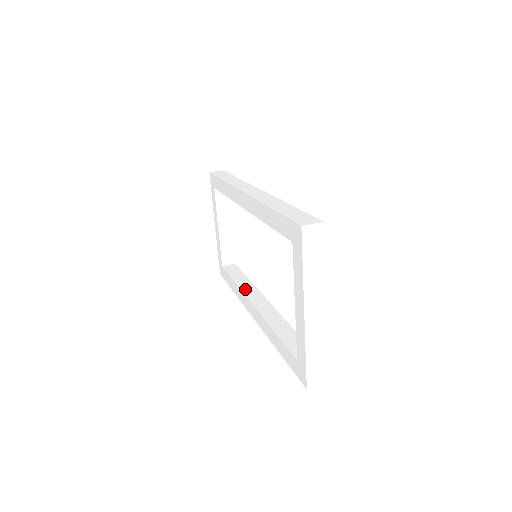
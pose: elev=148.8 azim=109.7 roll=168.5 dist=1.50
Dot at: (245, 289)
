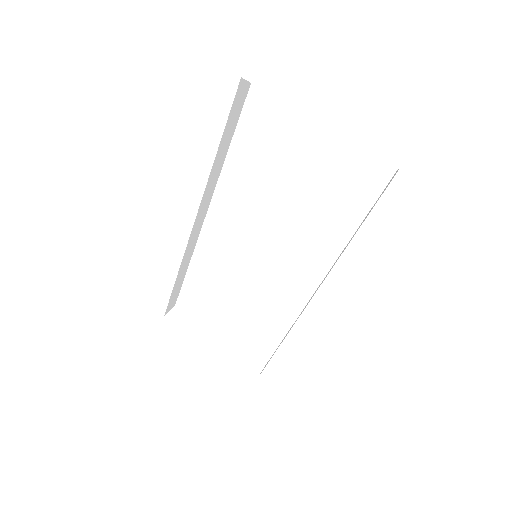
Dot at: occluded
